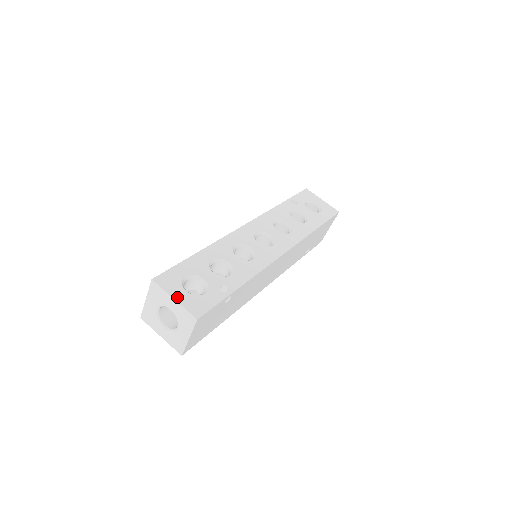
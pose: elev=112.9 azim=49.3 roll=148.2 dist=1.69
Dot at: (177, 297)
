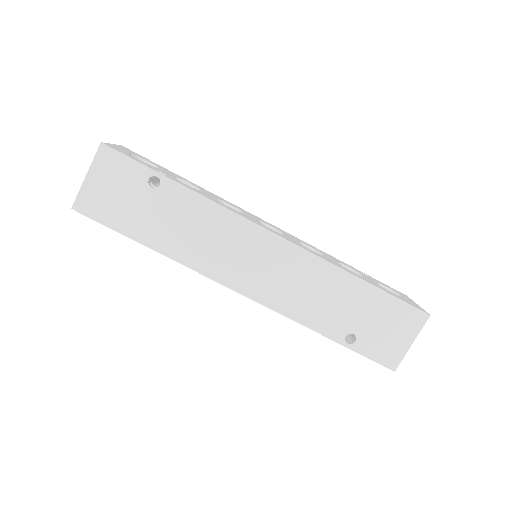
Dot at: (116, 146)
